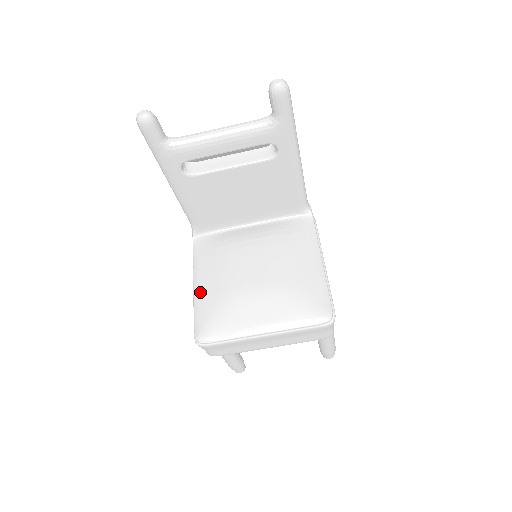
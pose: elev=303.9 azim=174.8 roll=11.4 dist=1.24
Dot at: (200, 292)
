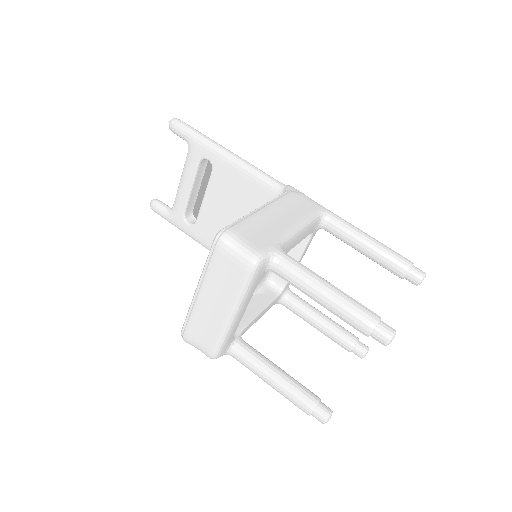
Dot at: occluded
